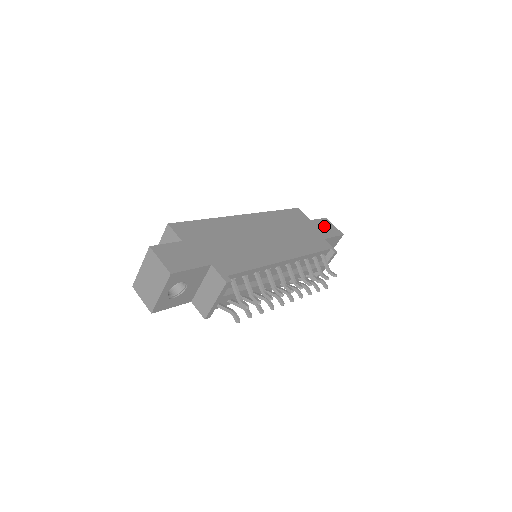
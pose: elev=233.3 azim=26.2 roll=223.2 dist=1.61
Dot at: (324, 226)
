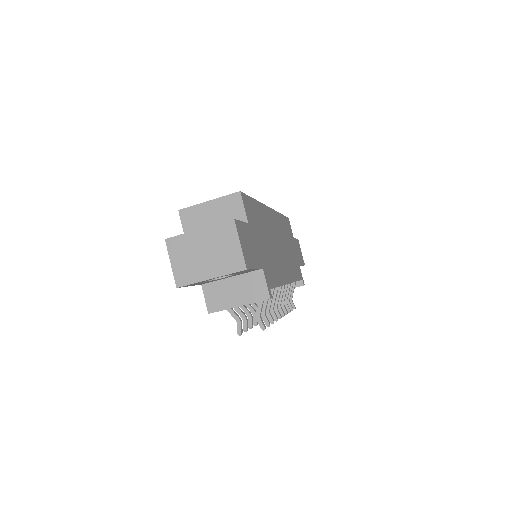
Dot at: (298, 249)
